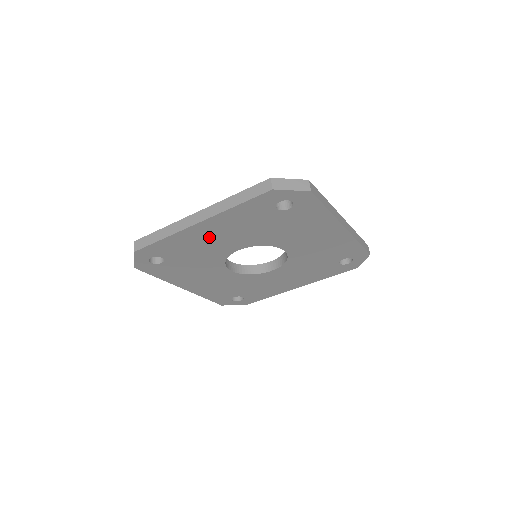
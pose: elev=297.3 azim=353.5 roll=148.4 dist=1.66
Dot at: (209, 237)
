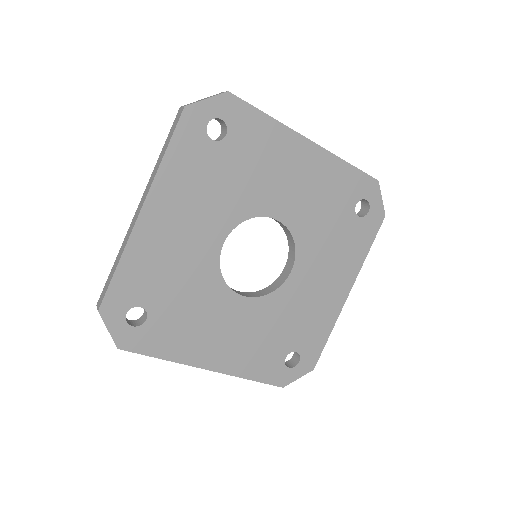
Dot at: (171, 234)
